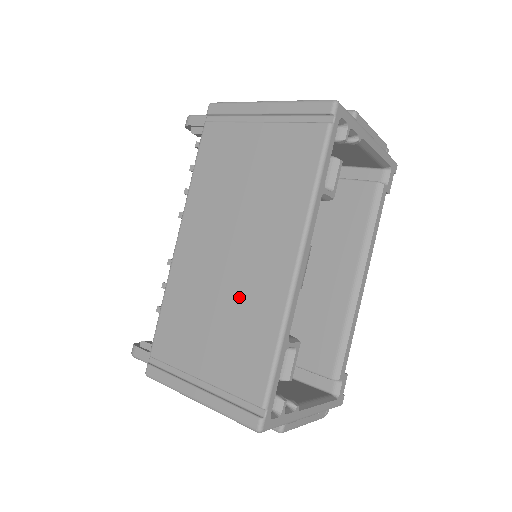
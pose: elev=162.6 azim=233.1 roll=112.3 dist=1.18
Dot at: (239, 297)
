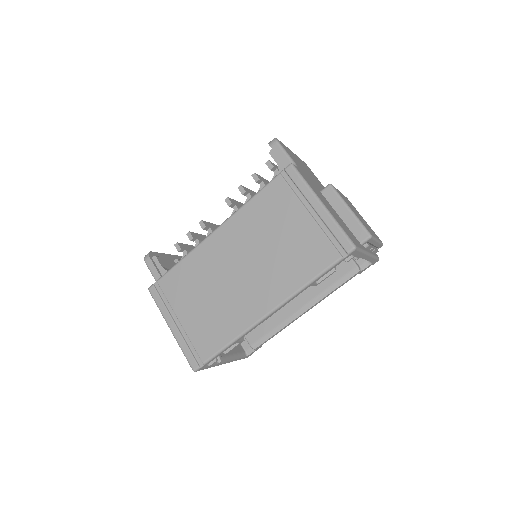
Dot at: (228, 300)
